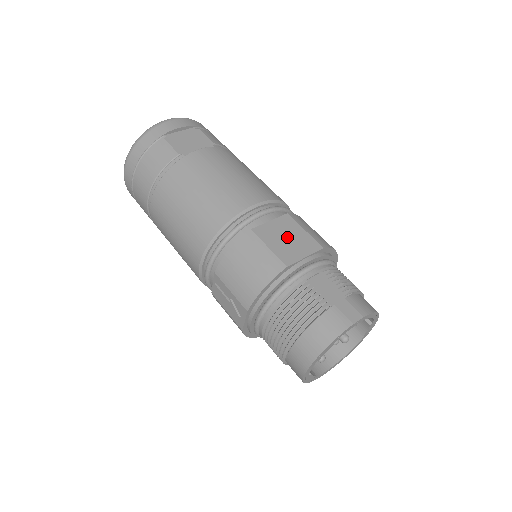
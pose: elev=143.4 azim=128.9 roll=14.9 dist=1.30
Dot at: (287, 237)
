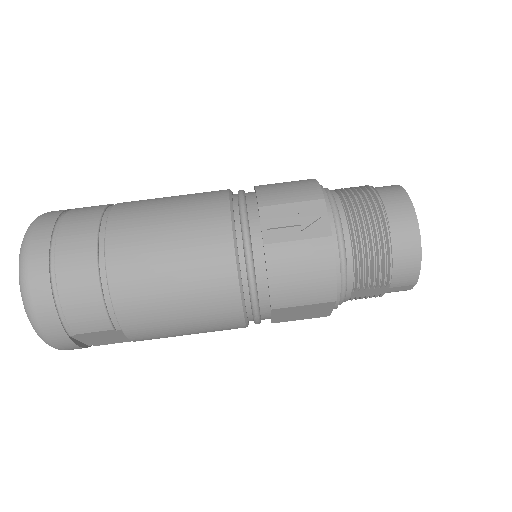
Dot at: occluded
